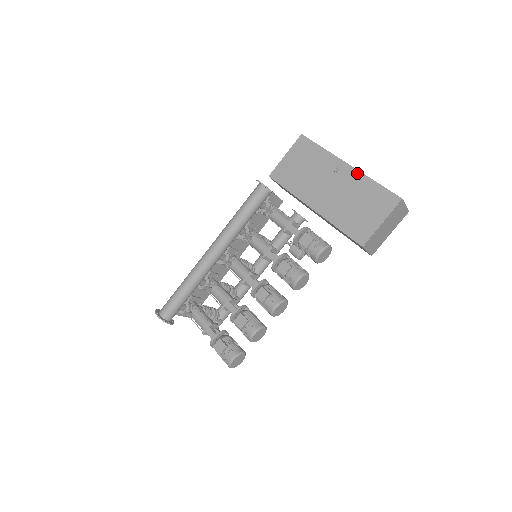
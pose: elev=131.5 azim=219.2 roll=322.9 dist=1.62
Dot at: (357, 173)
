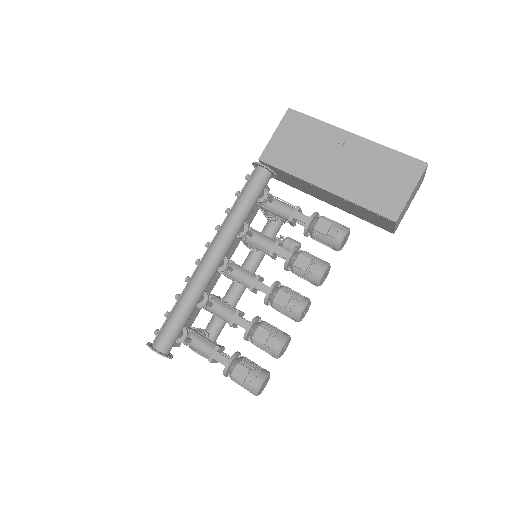
Dot at: (368, 143)
